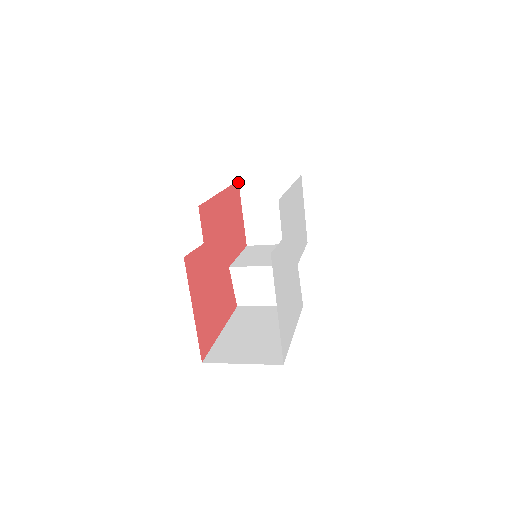
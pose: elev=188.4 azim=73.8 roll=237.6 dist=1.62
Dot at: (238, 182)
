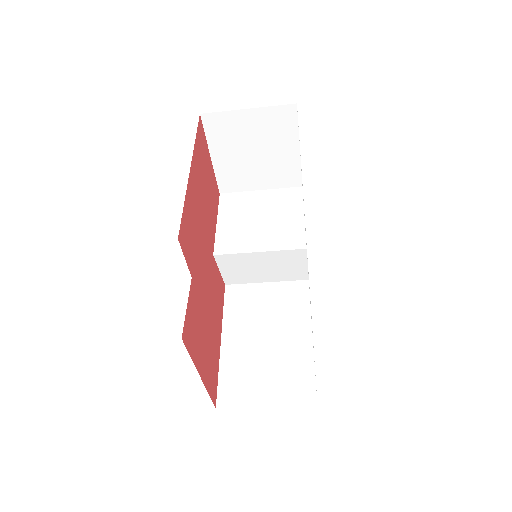
Dot at: (200, 116)
